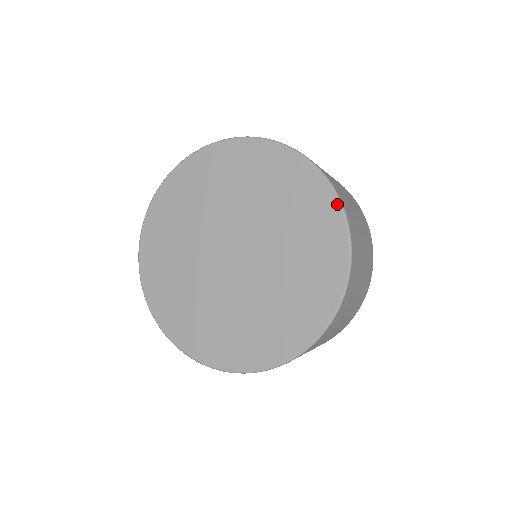
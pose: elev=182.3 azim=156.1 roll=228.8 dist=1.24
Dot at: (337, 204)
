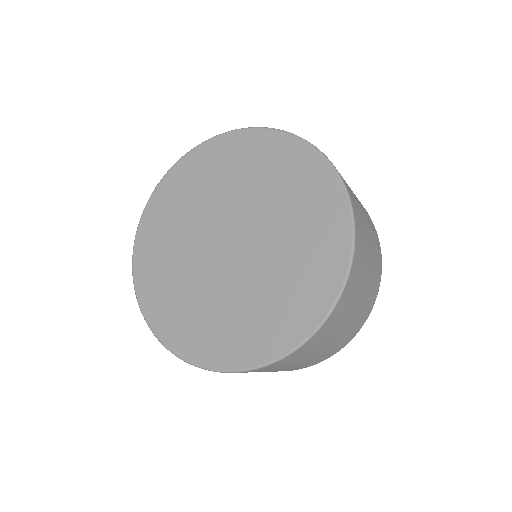
Dot at: (348, 211)
